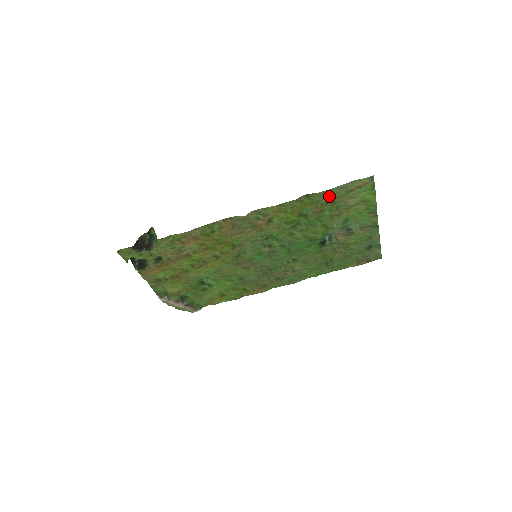
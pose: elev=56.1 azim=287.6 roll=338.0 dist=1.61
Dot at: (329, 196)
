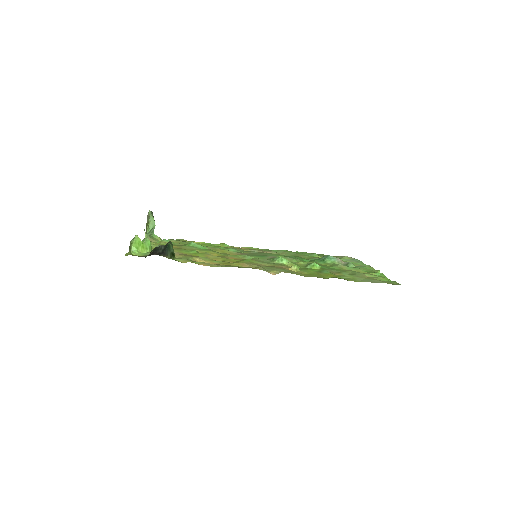
Dot at: (355, 277)
